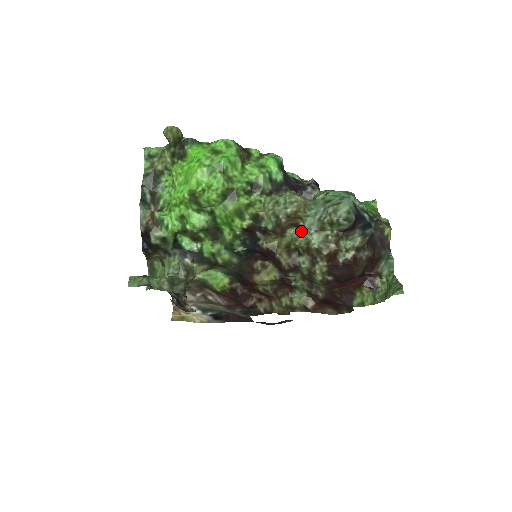
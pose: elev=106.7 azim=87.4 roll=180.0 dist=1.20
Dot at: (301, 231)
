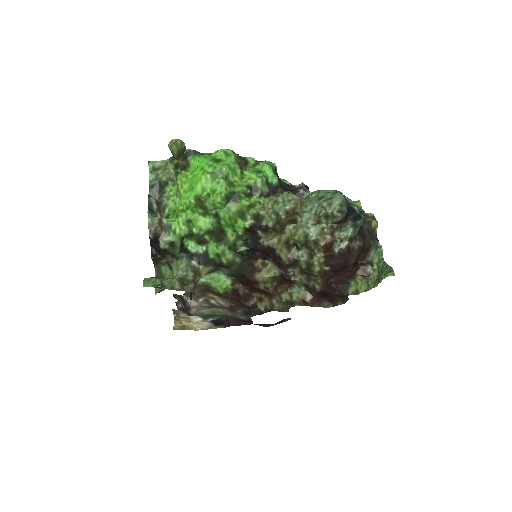
Dot at: (299, 226)
